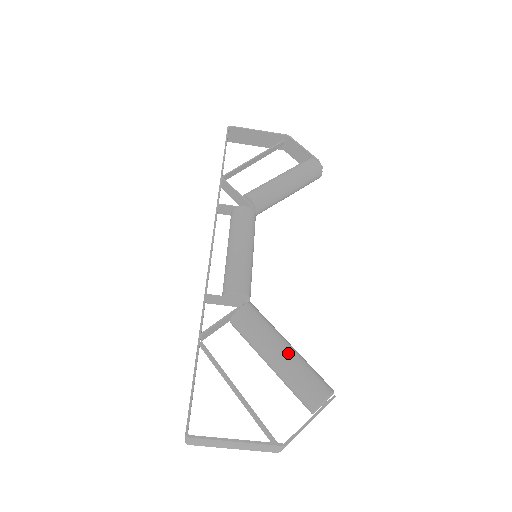
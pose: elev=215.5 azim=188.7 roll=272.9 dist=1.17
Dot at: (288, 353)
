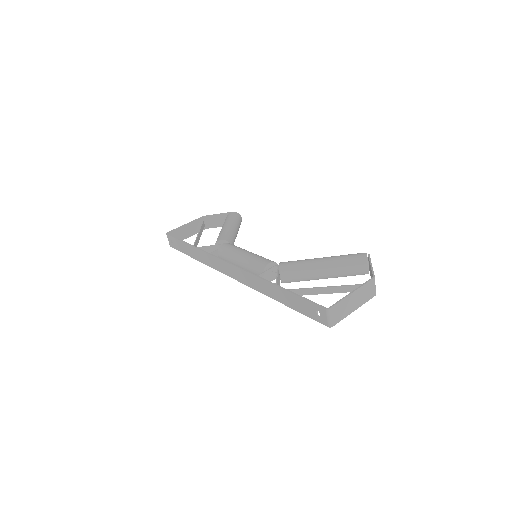
Dot at: (326, 258)
